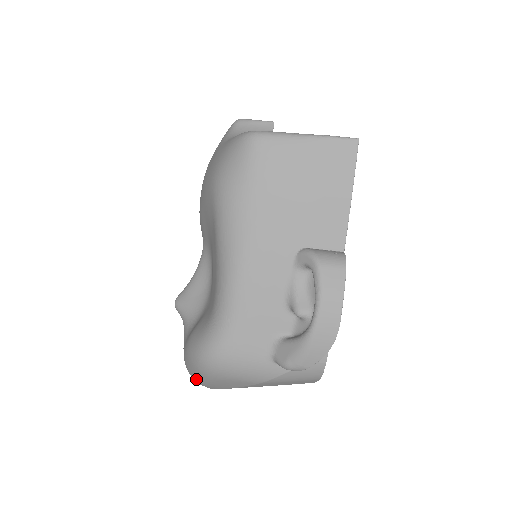
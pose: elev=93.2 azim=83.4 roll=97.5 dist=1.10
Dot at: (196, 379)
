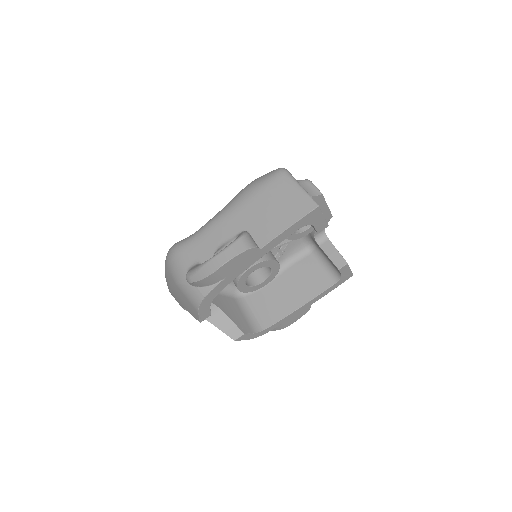
Dot at: occluded
